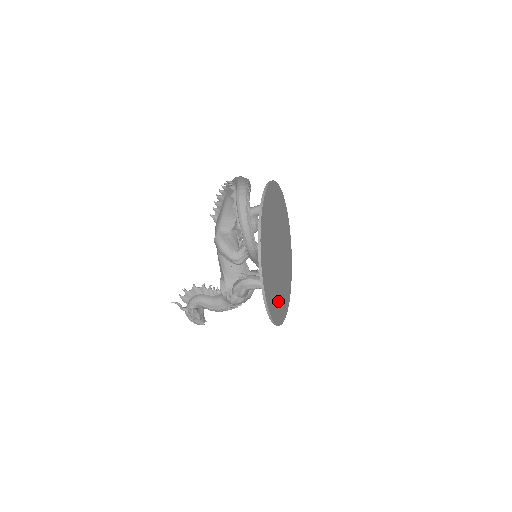
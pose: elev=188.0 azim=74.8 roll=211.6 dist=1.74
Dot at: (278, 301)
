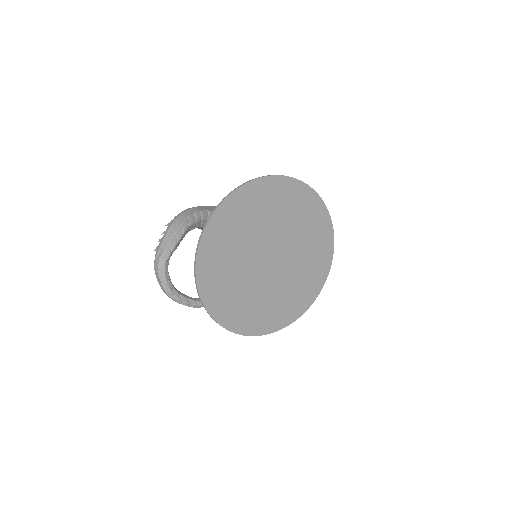
Dot at: (281, 305)
